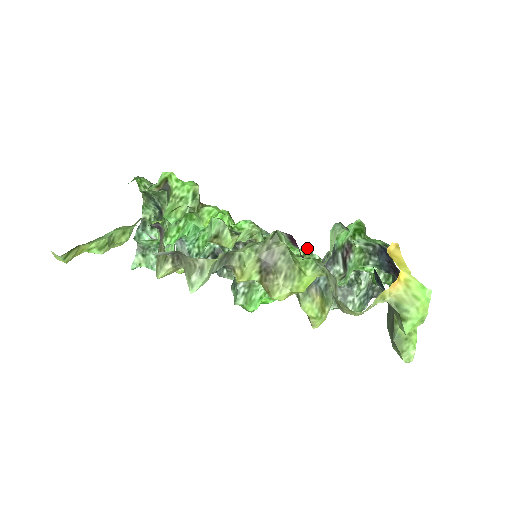
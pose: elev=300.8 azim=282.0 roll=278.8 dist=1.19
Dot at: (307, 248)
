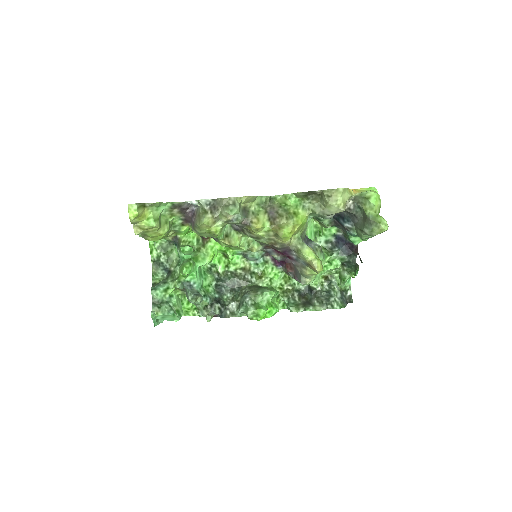
Dot at: (286, 277)
